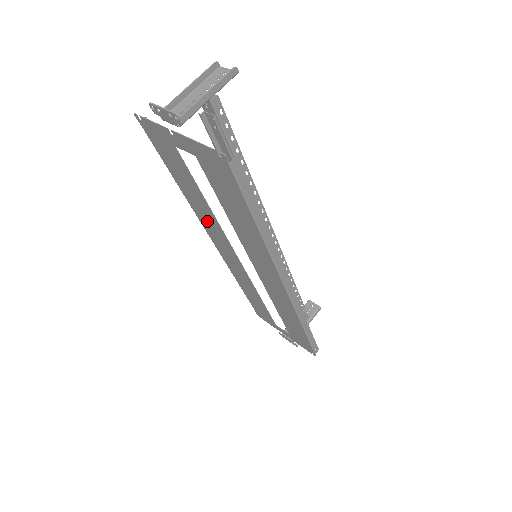
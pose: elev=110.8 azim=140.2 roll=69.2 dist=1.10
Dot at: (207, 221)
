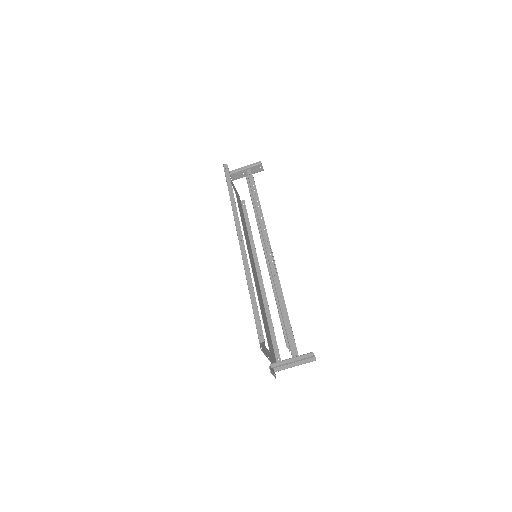
Dot at: occluded
